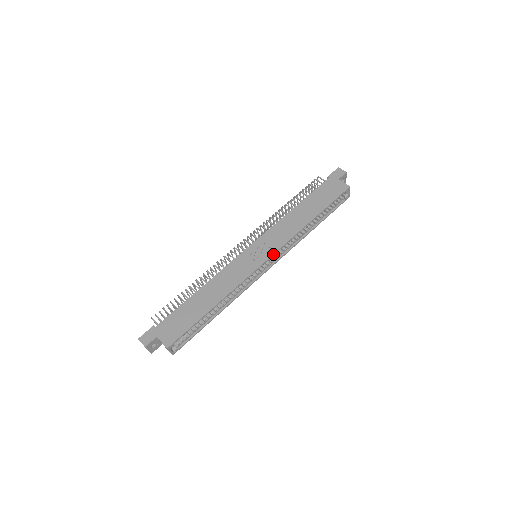
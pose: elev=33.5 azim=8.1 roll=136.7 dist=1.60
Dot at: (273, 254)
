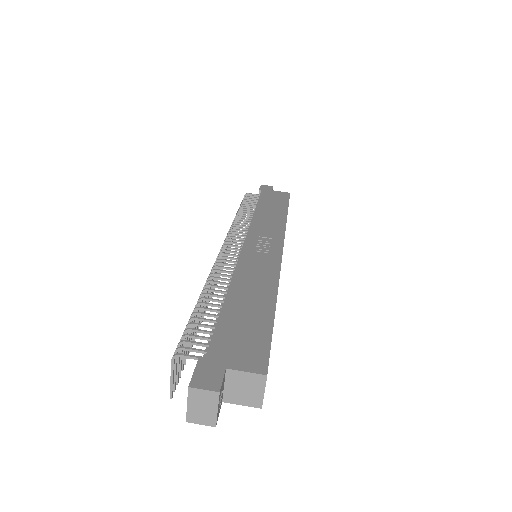
Dot at: (283, 242)
